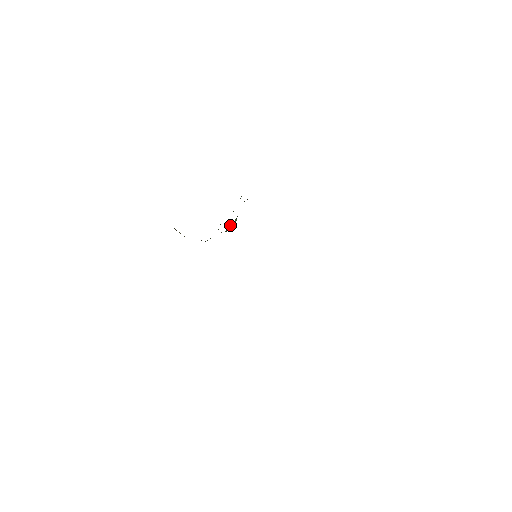
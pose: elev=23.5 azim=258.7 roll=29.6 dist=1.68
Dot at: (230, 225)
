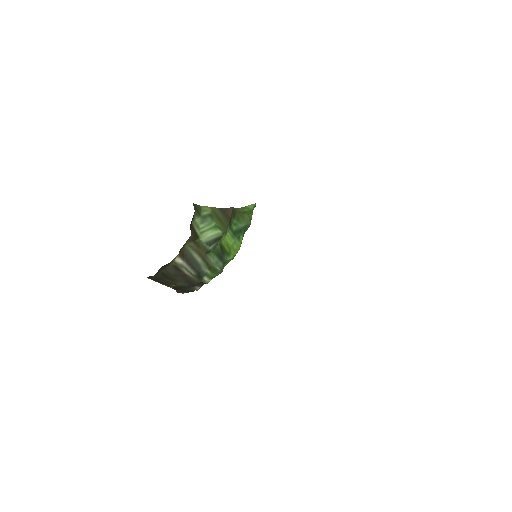
Dot at: (206, 232)
